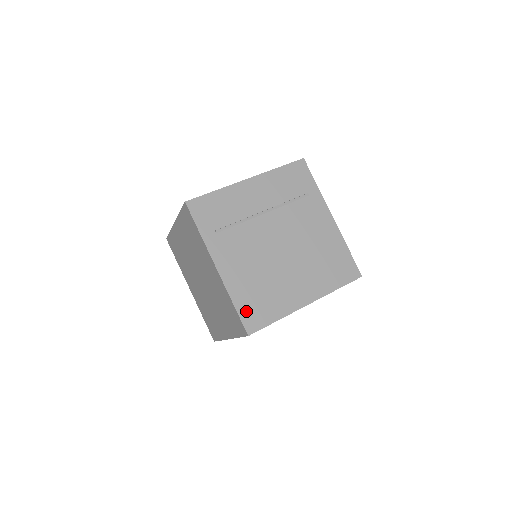
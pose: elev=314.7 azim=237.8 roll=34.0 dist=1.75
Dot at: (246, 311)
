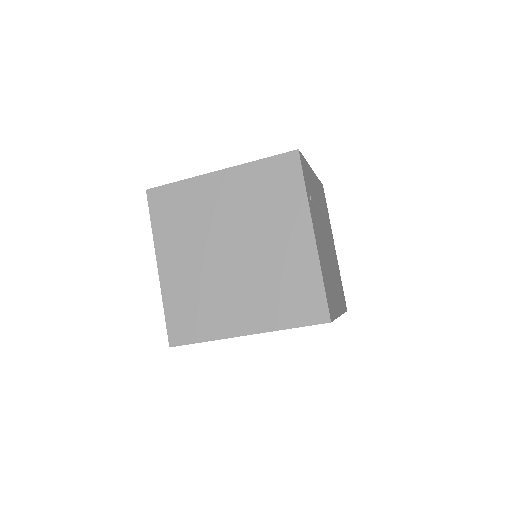
Dot at: occluded
